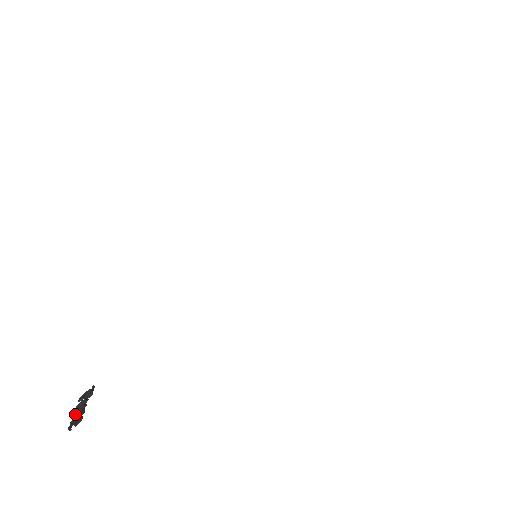
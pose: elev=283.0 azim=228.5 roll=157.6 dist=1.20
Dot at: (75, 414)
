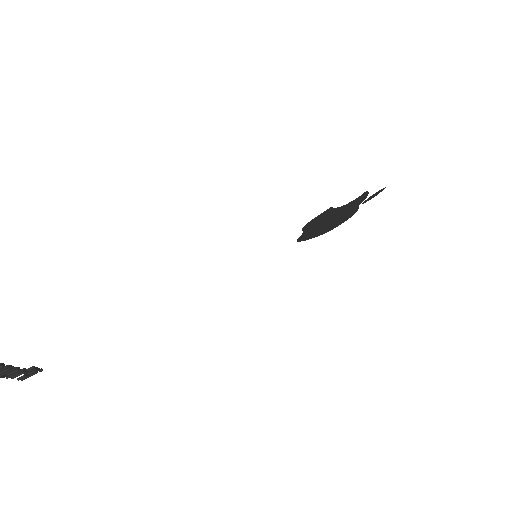
Dot at: (2, 372)
